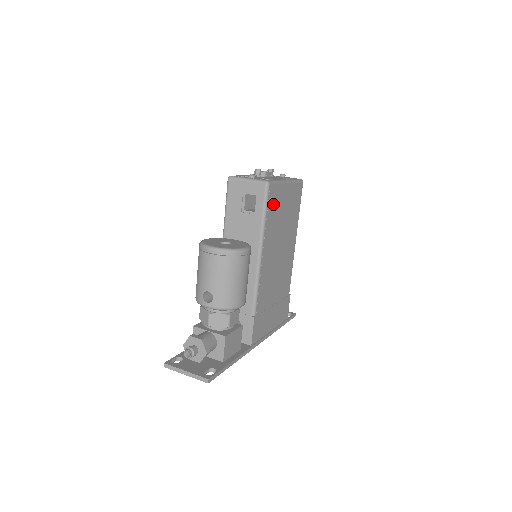
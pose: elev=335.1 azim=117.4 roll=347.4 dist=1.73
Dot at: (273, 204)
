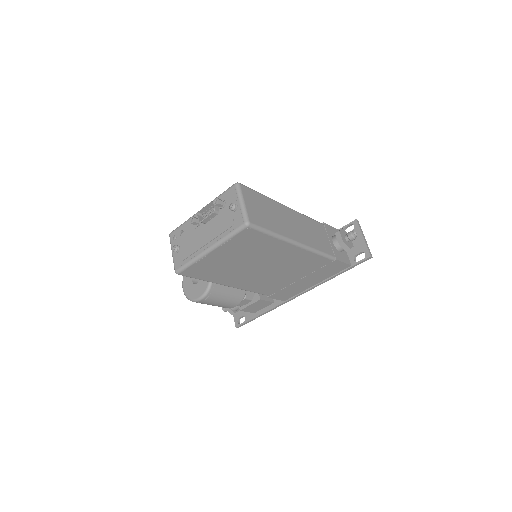
Dot at: (204, 271)
